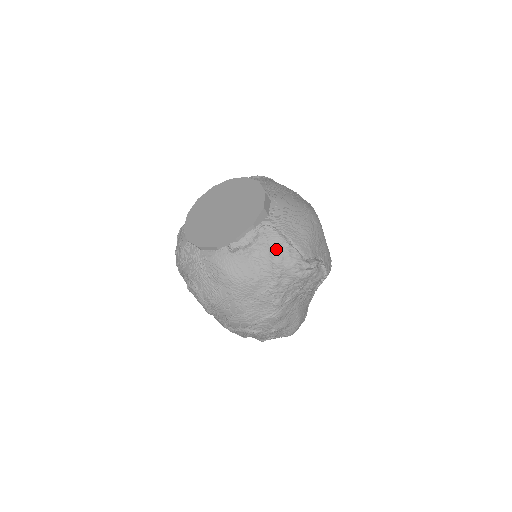
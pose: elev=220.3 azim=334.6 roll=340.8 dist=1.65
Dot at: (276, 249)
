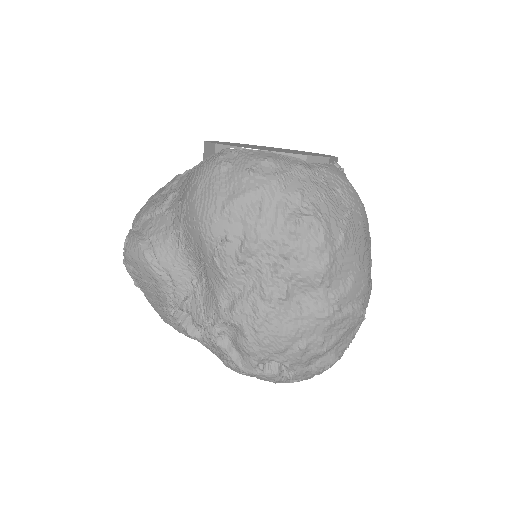
Dot at: occluded
